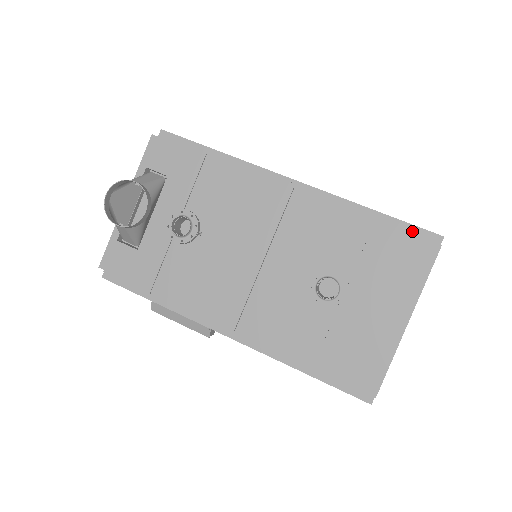
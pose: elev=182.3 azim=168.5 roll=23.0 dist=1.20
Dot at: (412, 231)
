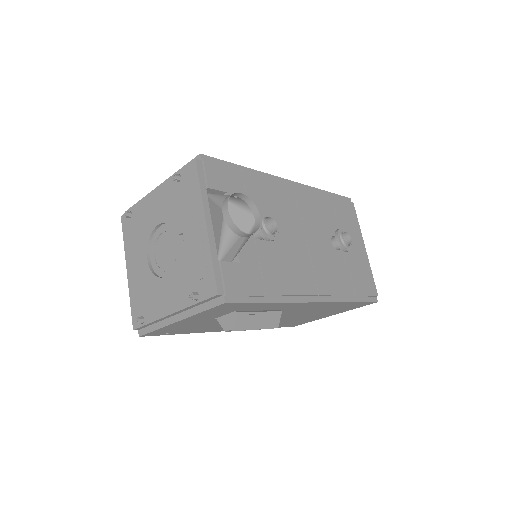
Dot at: (341, 199)
